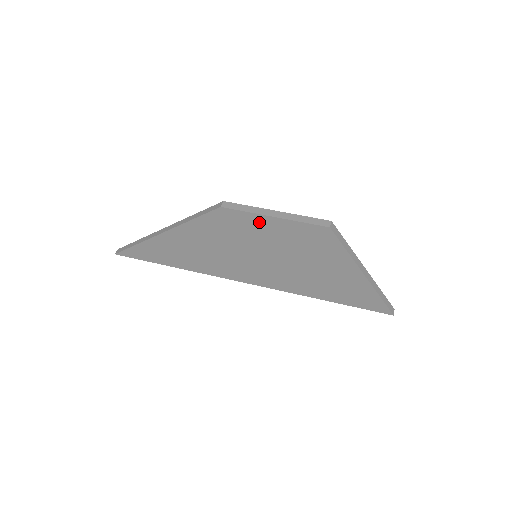
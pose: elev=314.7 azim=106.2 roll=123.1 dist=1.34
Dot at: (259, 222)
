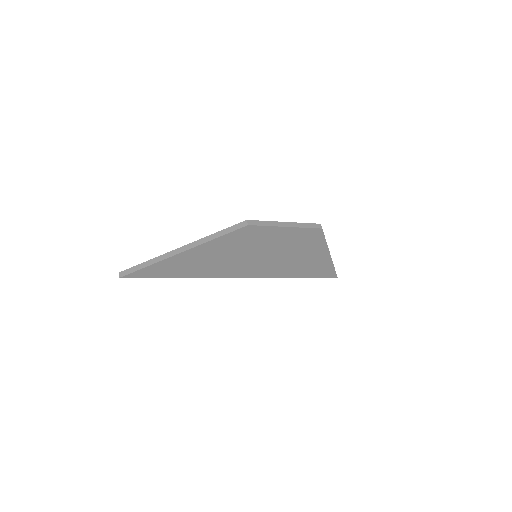
Dot at: (274, 232)
